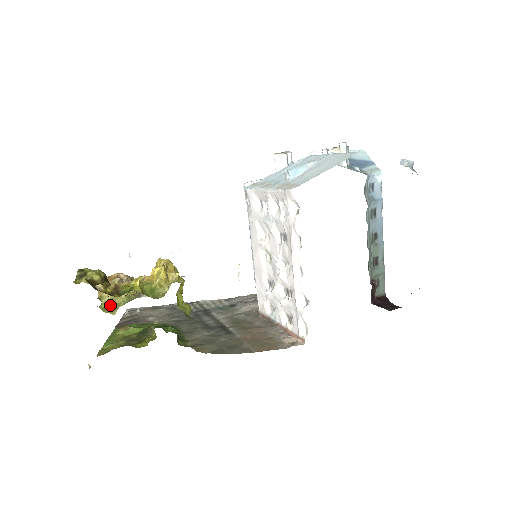
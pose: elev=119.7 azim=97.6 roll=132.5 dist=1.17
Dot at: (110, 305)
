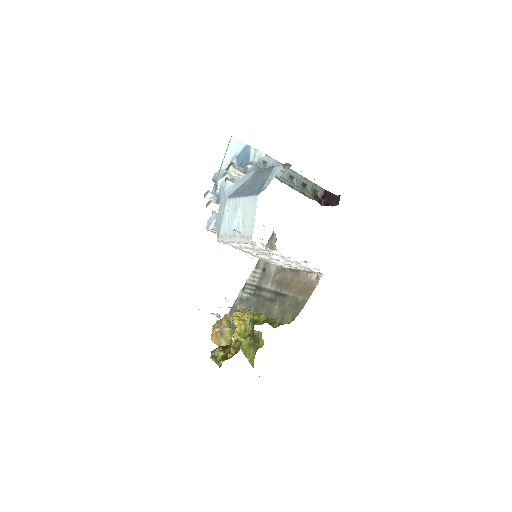
Dot at: (229, 344)
